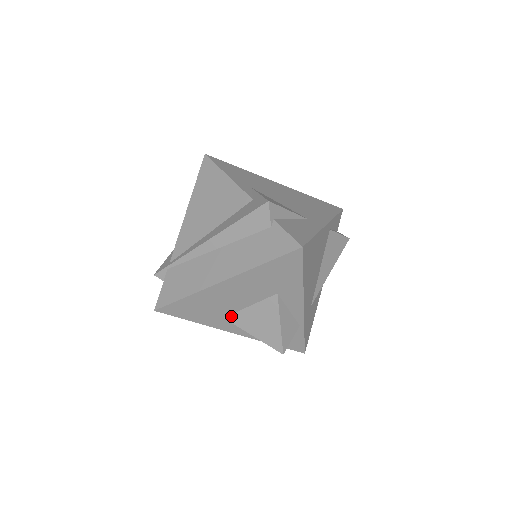
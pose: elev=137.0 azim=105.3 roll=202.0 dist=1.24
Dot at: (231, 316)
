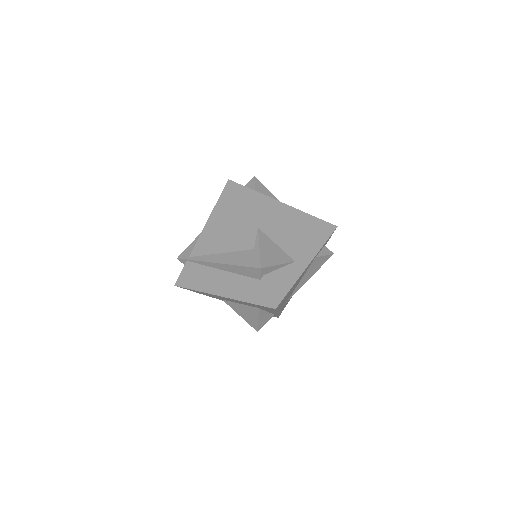
Dot at: (227, 301)
